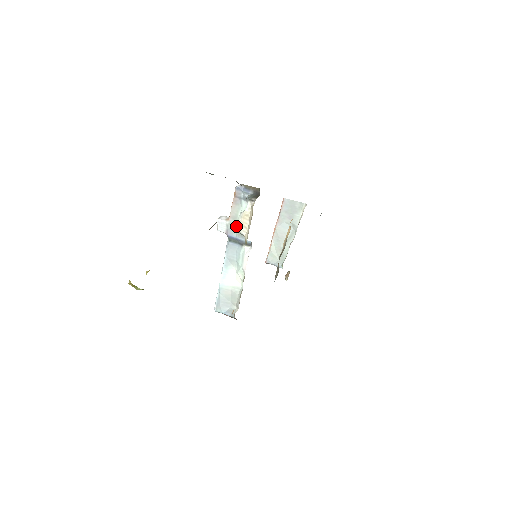
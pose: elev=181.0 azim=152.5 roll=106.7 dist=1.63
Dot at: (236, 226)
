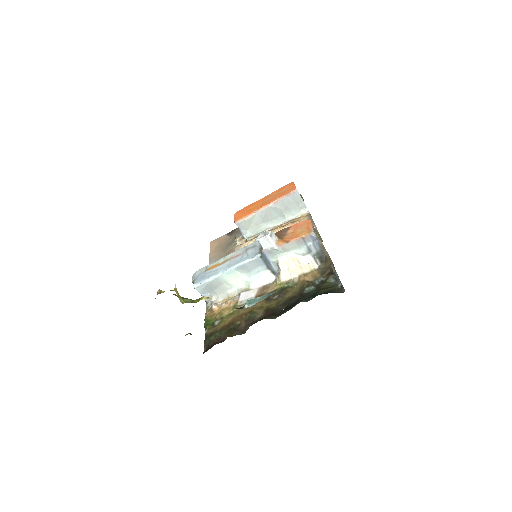
Dot at: (279, 255)
